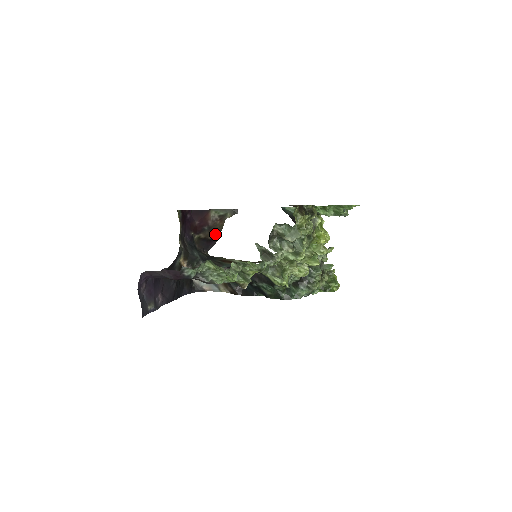
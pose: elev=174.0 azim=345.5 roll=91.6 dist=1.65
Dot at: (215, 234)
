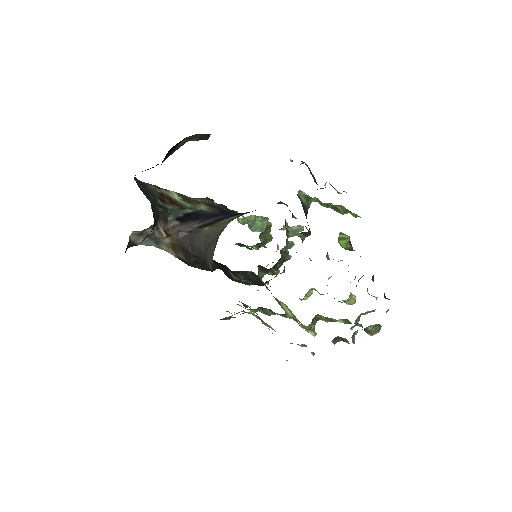
Dot at: occluded
